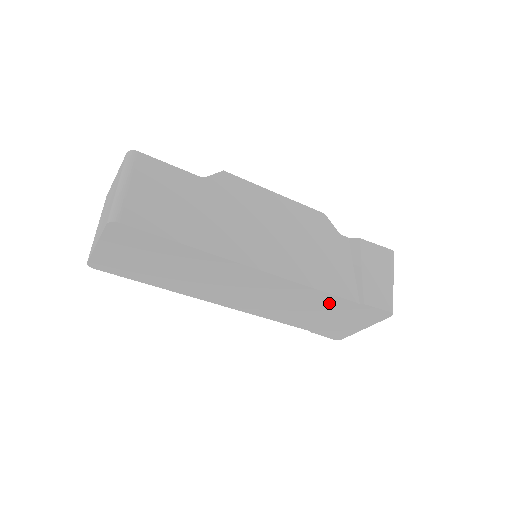
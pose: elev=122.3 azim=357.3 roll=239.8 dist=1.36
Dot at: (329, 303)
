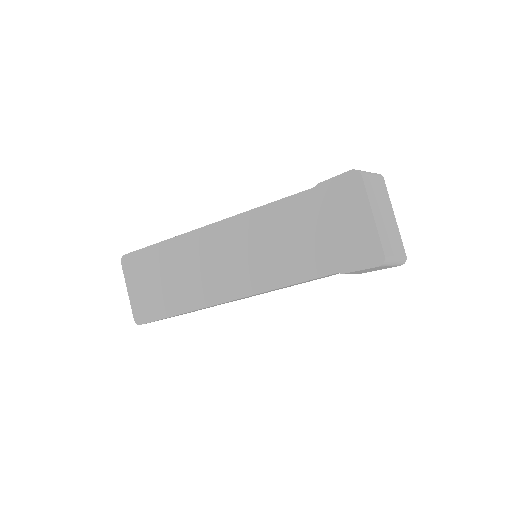
Dot at: (295, 212)
